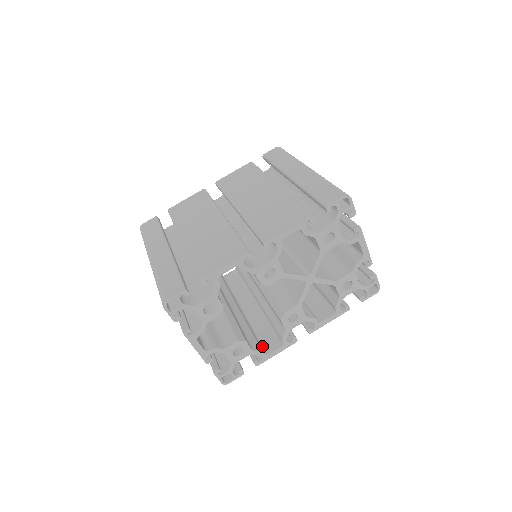
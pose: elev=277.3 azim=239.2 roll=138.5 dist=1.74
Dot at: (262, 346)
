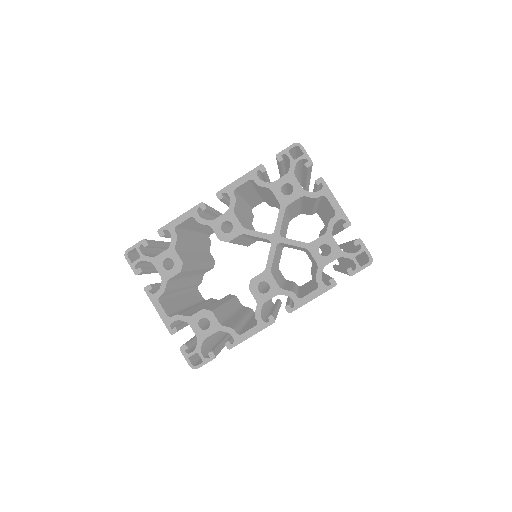
Dot at: (241, 332)
